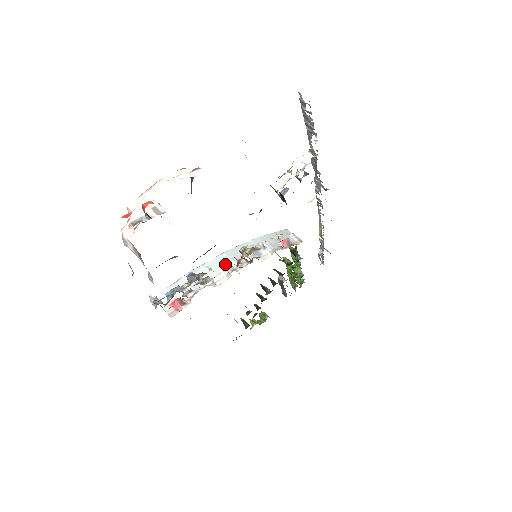
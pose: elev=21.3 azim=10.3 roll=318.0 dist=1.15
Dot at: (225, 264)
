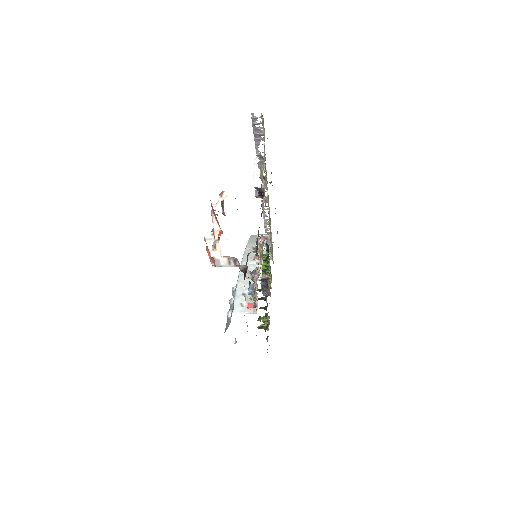
Dot at: (250, 266)
